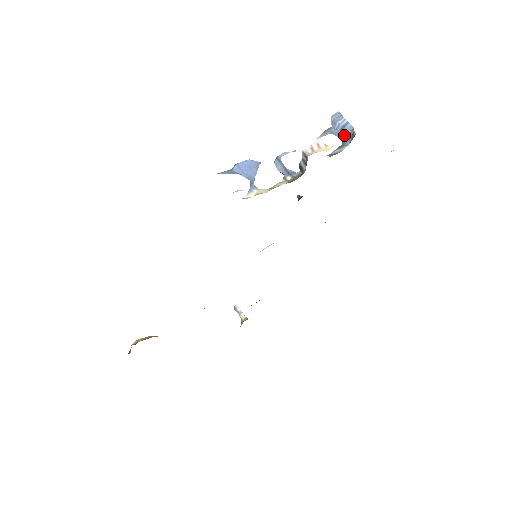
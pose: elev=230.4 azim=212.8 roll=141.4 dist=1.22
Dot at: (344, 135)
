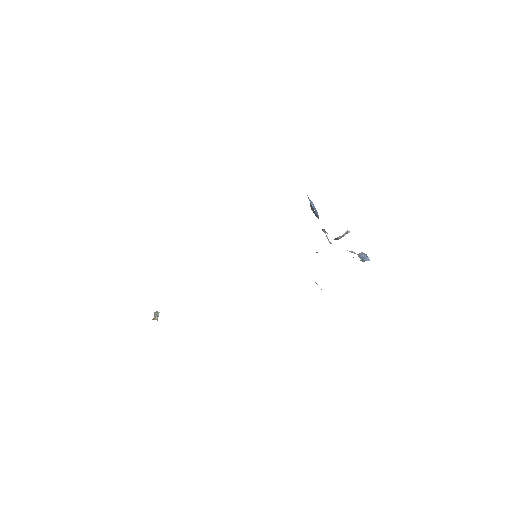
Dot at: (363, 259)
